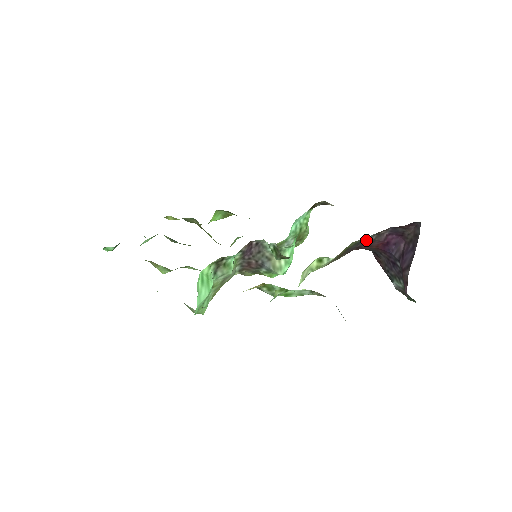
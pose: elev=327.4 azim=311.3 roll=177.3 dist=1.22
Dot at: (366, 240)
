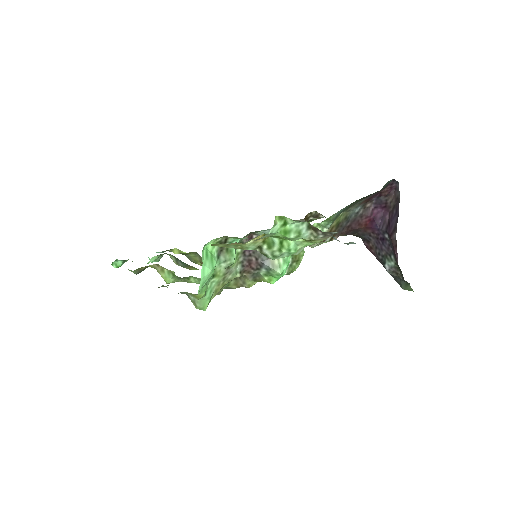
Dot at: (355, 215)
